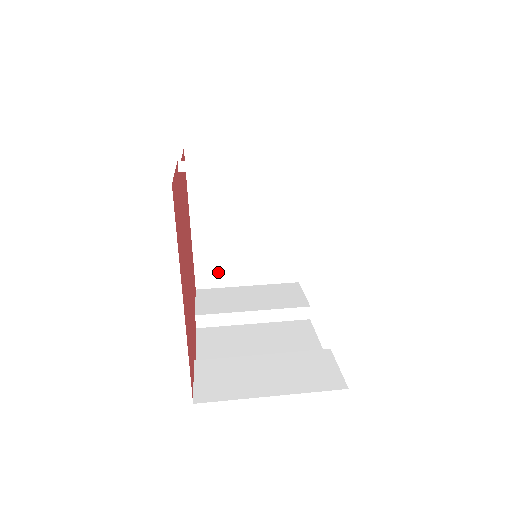
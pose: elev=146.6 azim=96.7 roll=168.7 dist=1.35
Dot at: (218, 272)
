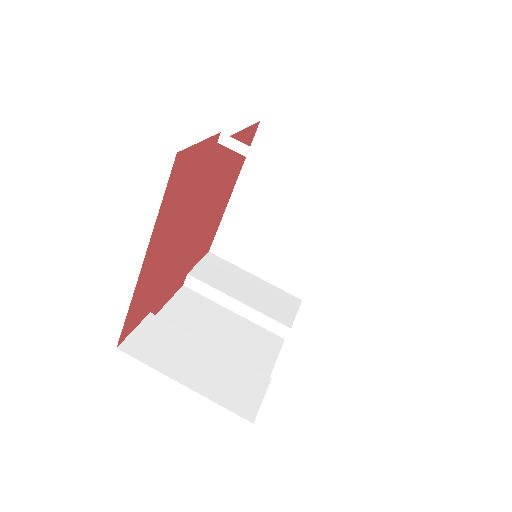
Dot at: (235, 248)
